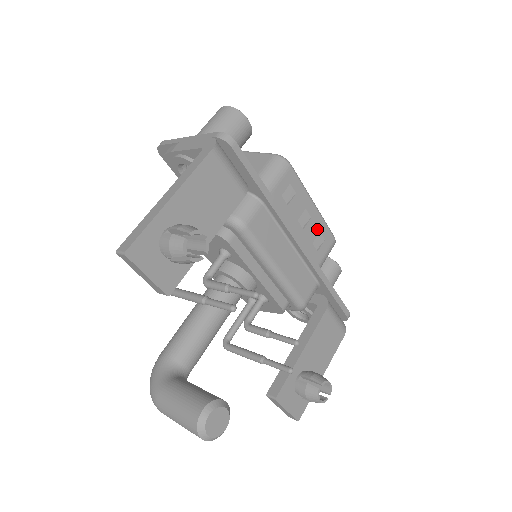
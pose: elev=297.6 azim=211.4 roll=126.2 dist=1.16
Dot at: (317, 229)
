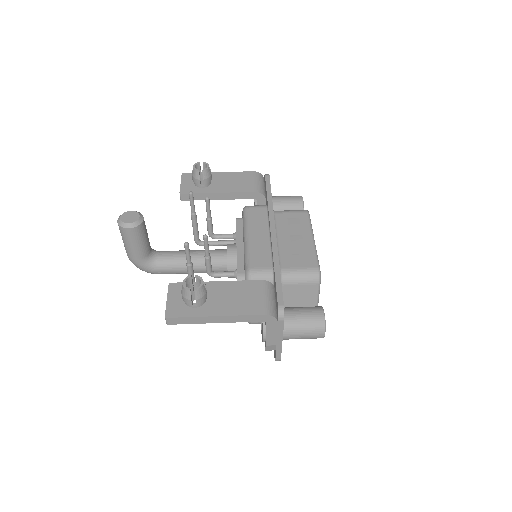
Dot at: (304, 251)
